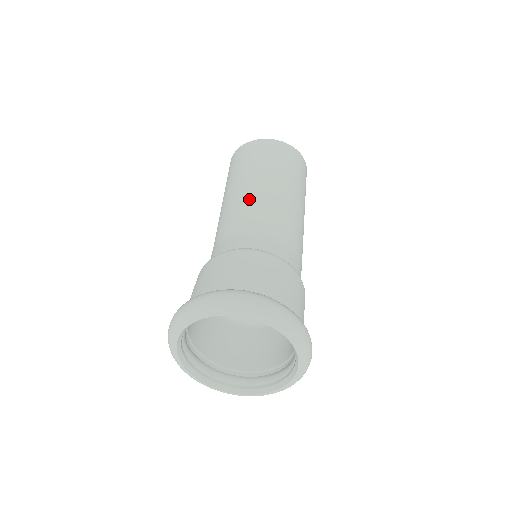
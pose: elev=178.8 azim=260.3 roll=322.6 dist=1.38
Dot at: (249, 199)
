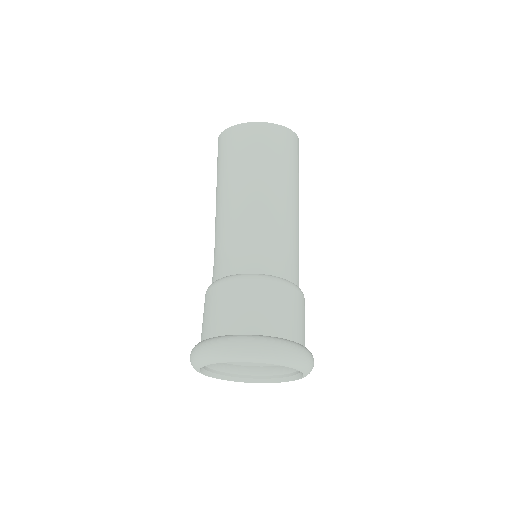
Dot at: (246, 207)
